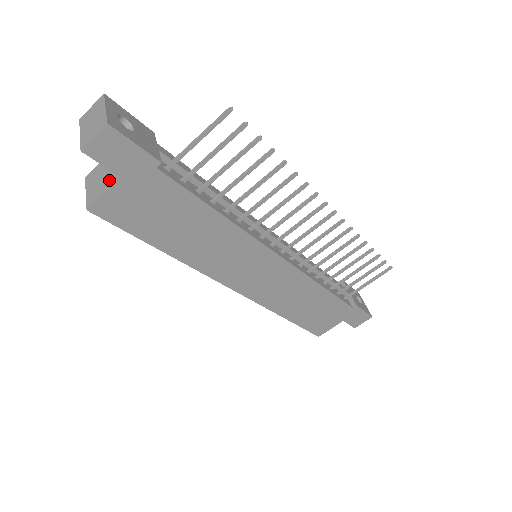
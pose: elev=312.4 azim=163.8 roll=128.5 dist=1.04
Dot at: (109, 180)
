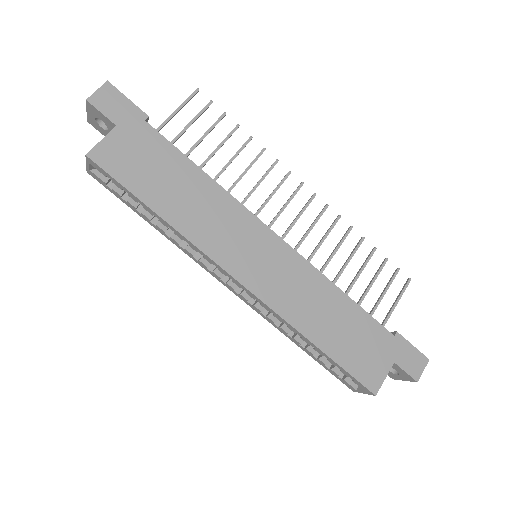
Dot at: (107, 138)
